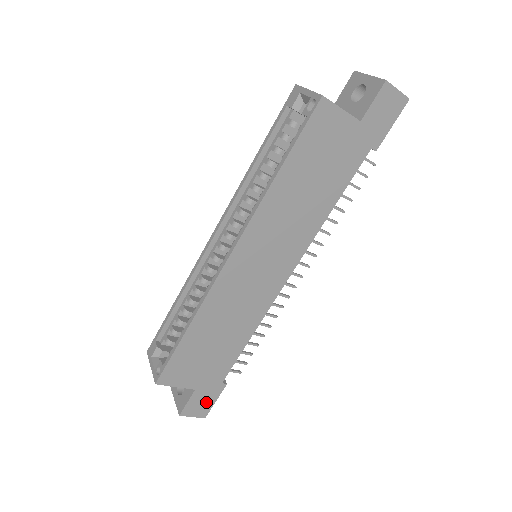
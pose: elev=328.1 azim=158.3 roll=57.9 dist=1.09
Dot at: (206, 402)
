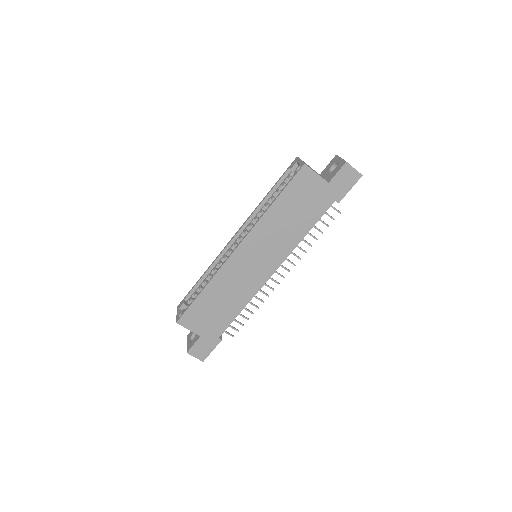
Dot at: (206, 349)
